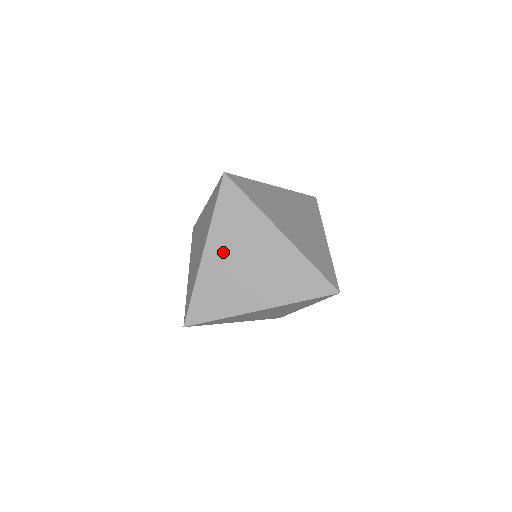
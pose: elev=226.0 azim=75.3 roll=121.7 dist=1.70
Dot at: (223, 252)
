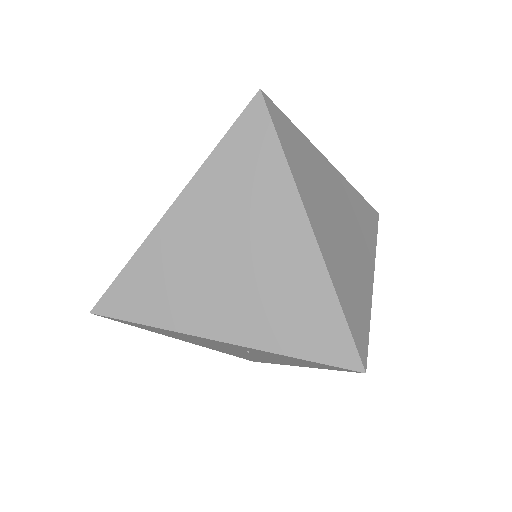
Dot at: occluded
